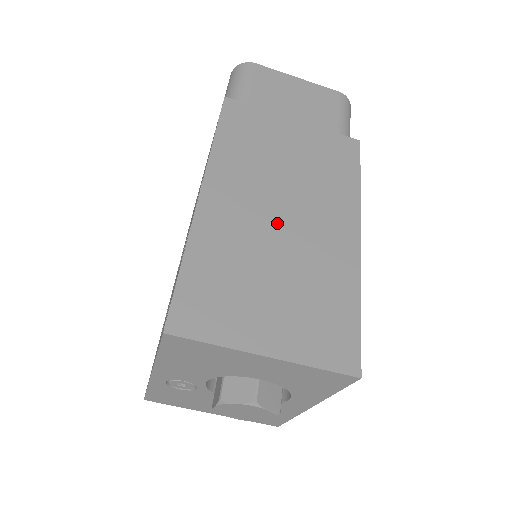
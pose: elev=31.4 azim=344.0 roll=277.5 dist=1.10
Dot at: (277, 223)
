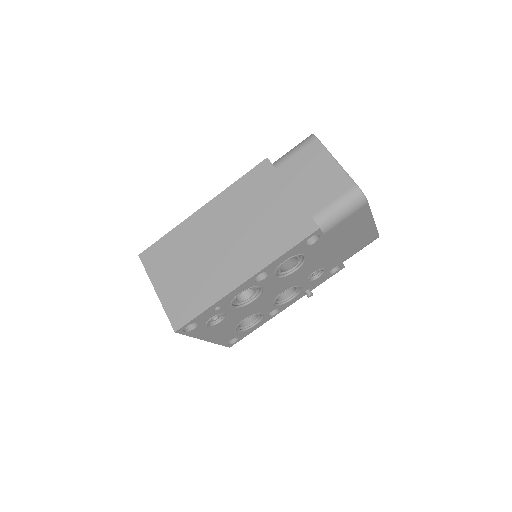
Dot at: (216, 244)
